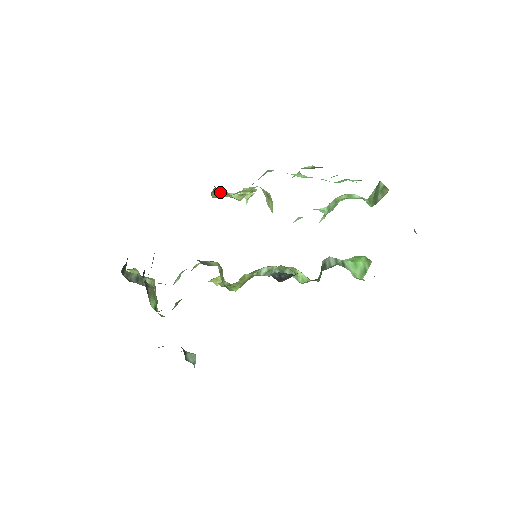
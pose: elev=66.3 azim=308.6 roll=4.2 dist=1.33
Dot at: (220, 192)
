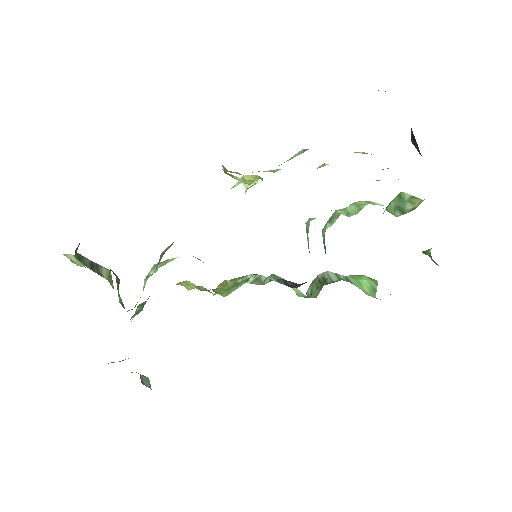
Dot at: (224, 171)
